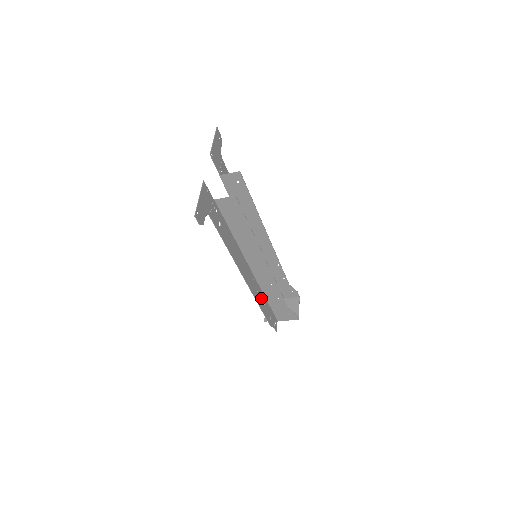
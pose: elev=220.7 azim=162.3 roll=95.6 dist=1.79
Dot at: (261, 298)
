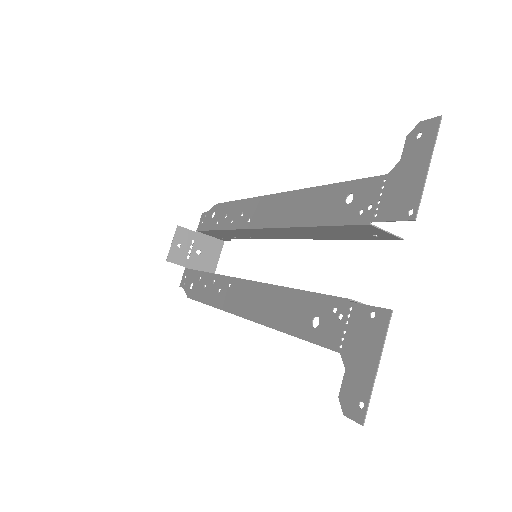
Dot at: (211, 287)
